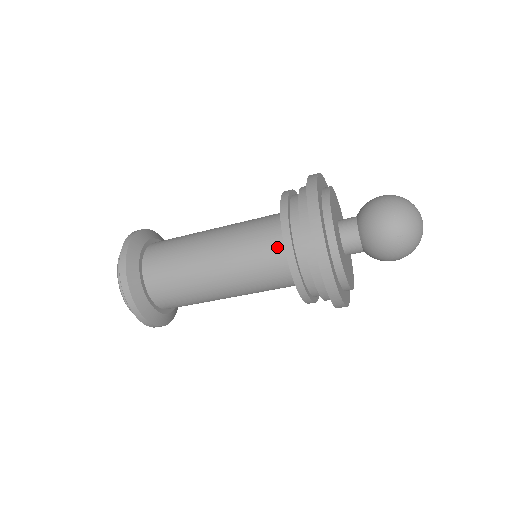
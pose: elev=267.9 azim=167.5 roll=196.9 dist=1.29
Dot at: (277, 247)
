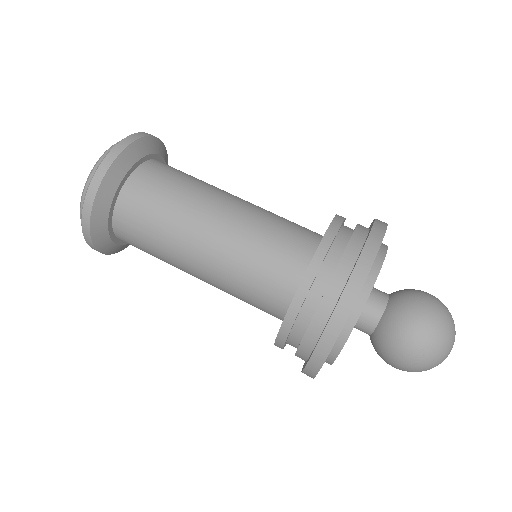
Dot at: (292, 267)
